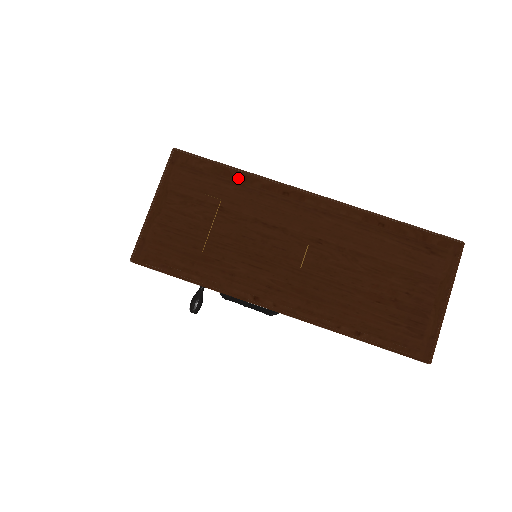
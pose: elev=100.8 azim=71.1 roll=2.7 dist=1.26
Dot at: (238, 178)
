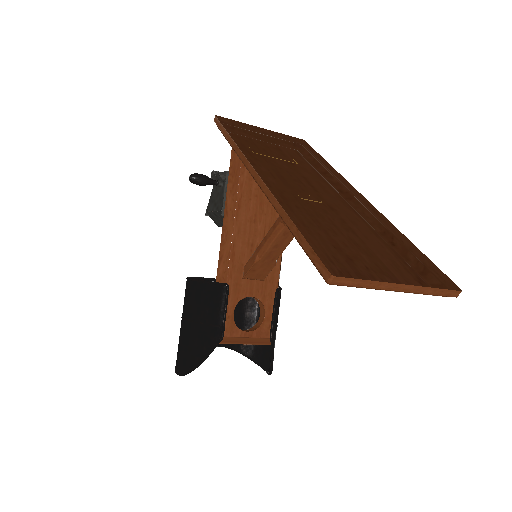
Dot at: (320, 171)
